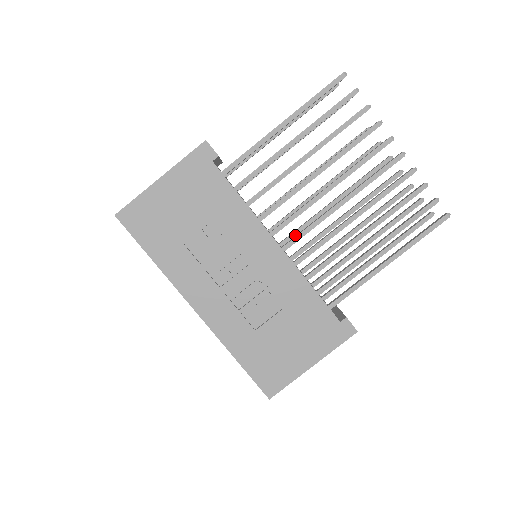
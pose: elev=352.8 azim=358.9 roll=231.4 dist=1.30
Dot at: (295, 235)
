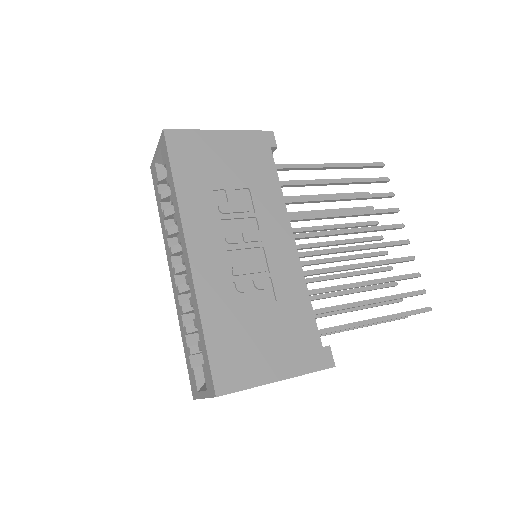
Dot at: occluded
